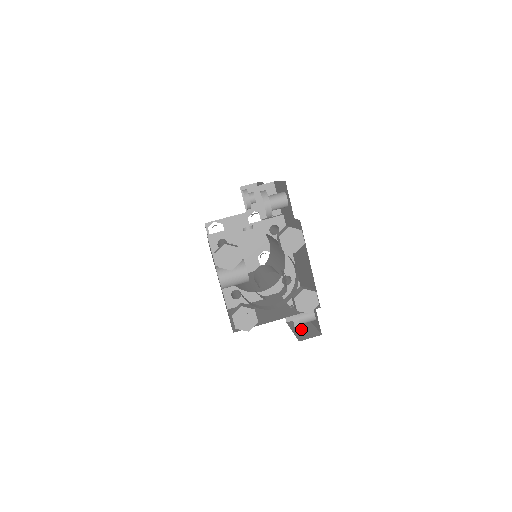
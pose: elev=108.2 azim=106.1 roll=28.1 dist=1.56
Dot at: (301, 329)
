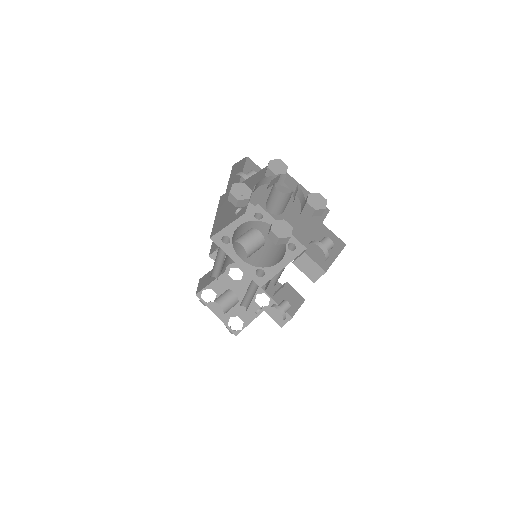
Dot at: occluded
